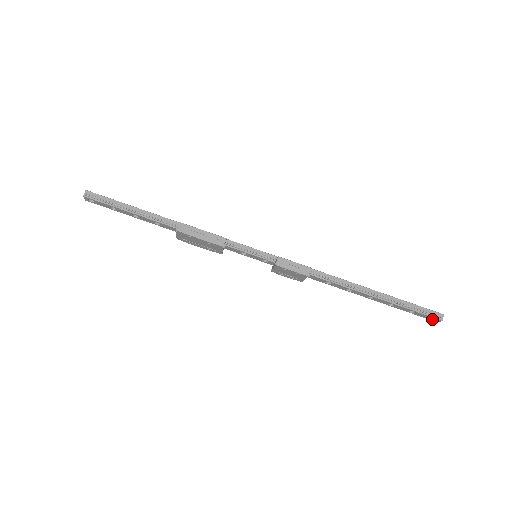
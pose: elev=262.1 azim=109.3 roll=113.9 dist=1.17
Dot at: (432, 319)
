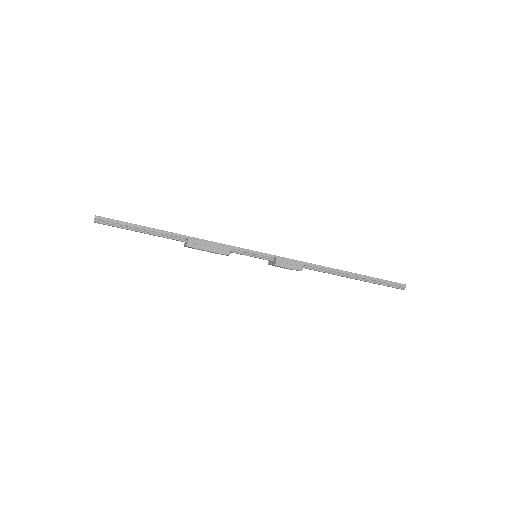
Dot at: (397, 288)
